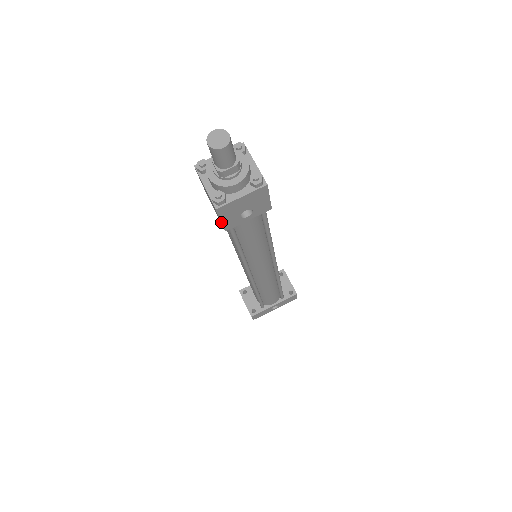
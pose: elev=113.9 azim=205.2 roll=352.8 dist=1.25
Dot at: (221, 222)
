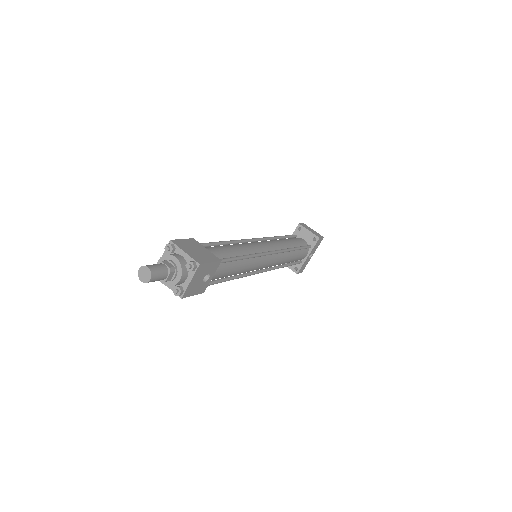
Dot at: occluded
